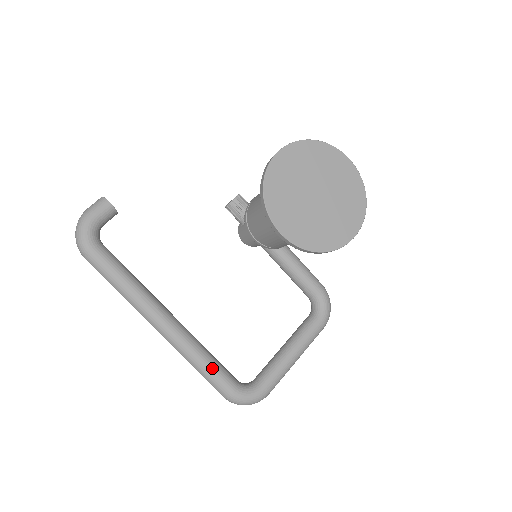
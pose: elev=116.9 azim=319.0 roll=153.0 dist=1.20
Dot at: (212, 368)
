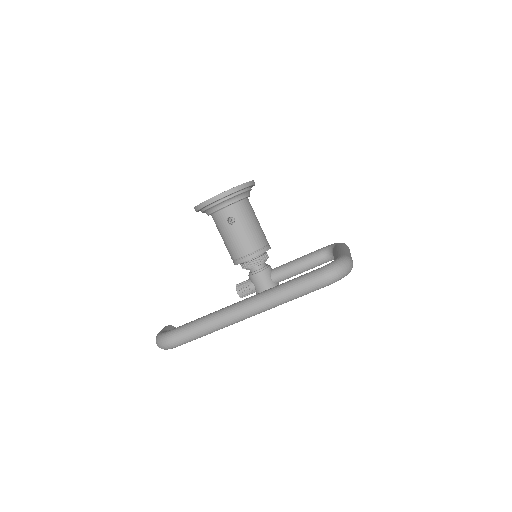
Dot at: (294, 279)
